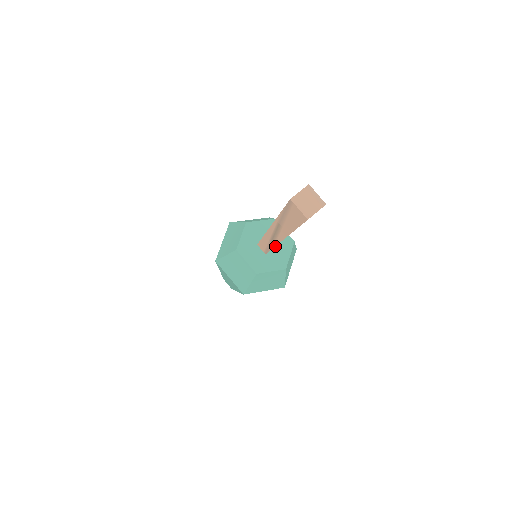
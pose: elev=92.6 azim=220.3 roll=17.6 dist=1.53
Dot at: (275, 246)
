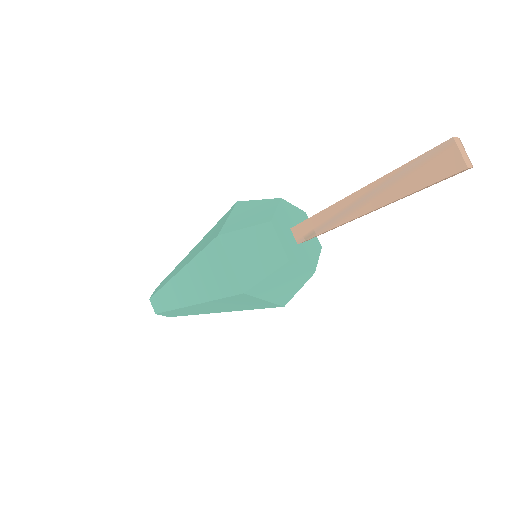
Dot at: (306, 241)
